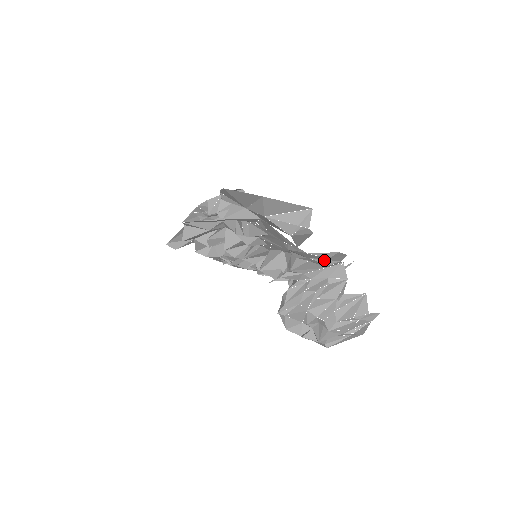
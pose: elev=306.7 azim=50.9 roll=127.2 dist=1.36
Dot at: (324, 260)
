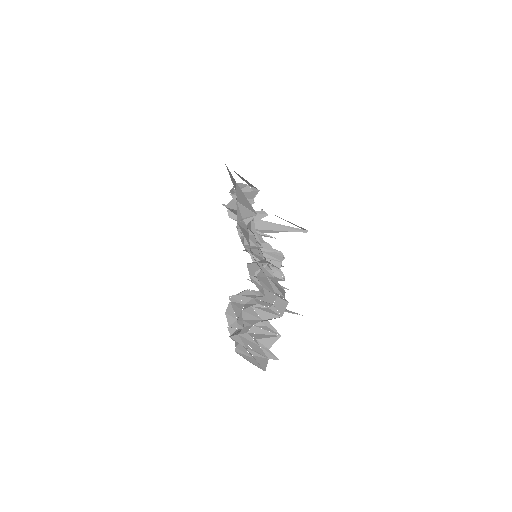
Dot at: (274, 284)
